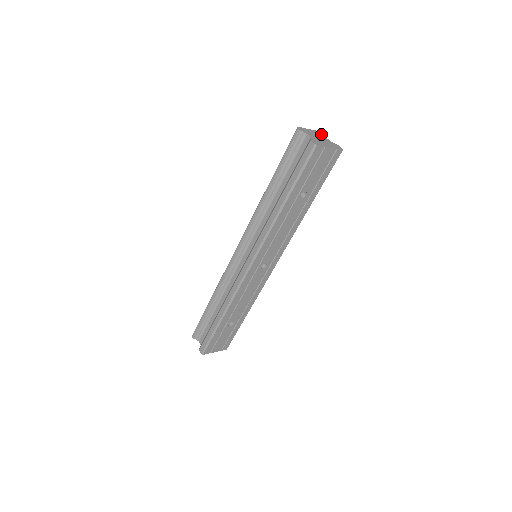
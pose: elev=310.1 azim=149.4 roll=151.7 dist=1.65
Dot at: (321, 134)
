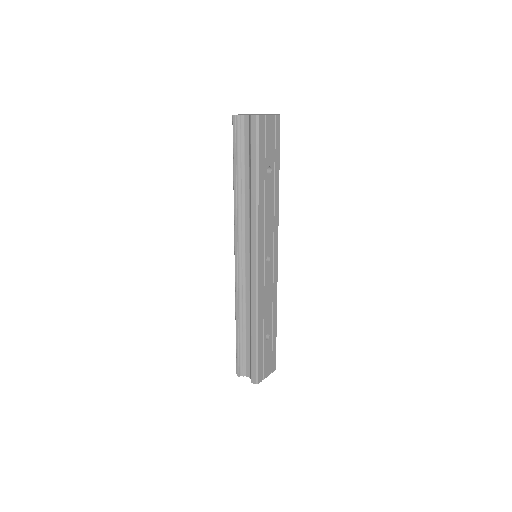
Dot at: occluded
